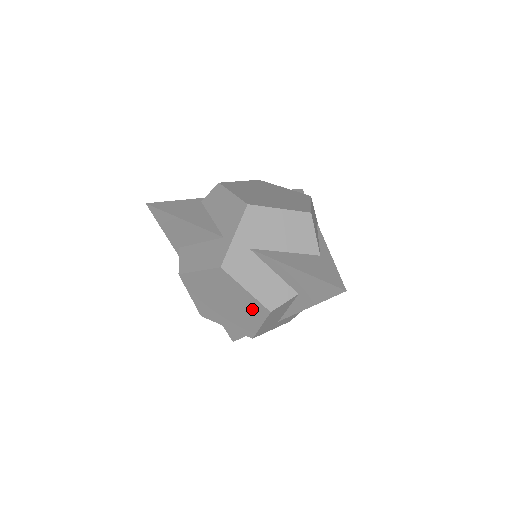
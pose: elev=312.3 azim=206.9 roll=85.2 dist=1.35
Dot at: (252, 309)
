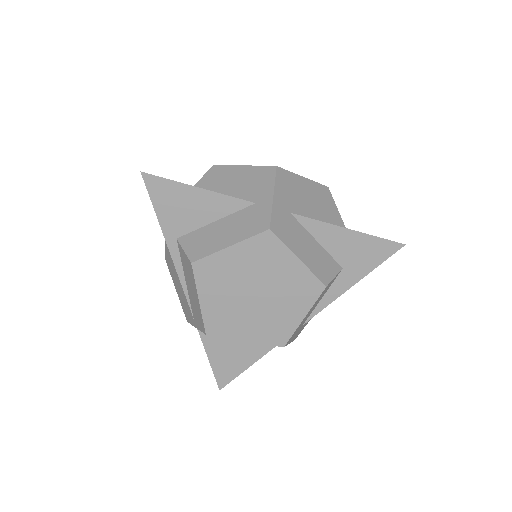
Dot at: (299, 291)
